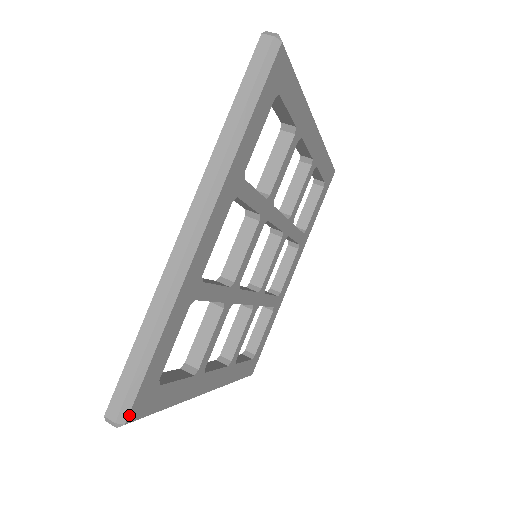
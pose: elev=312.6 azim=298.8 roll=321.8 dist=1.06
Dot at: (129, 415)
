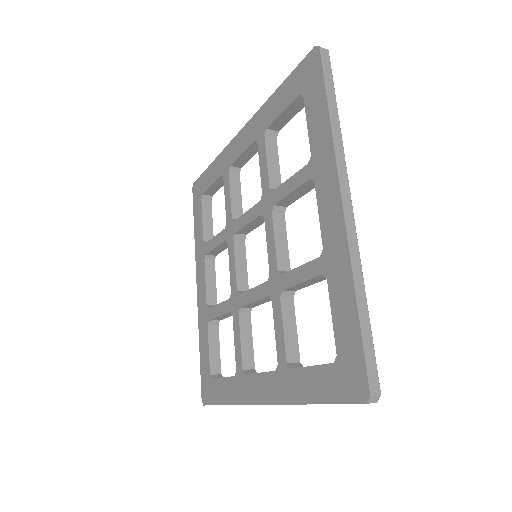
Dot at: (378, 384)
